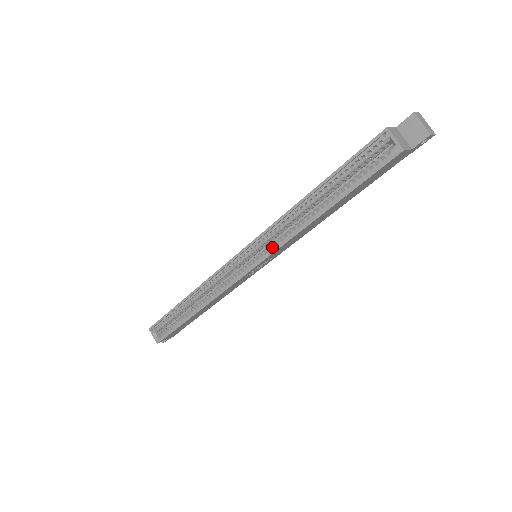
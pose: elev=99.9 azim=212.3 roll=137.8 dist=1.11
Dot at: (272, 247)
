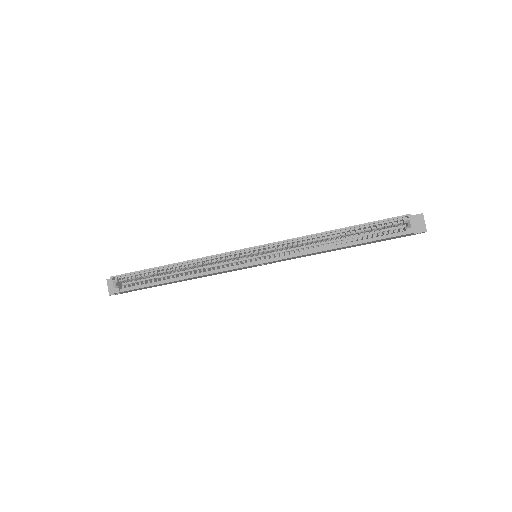
Dot at: (284, 254)
